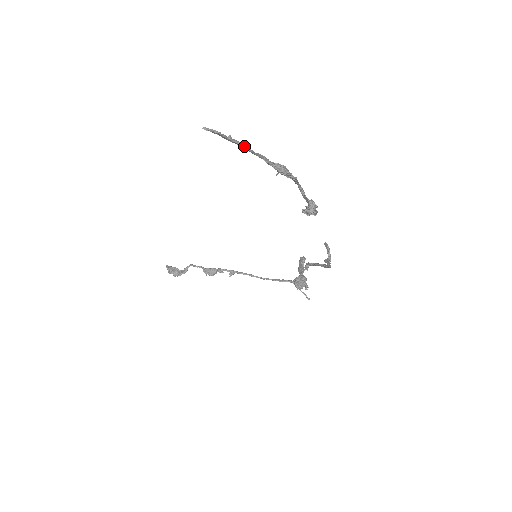
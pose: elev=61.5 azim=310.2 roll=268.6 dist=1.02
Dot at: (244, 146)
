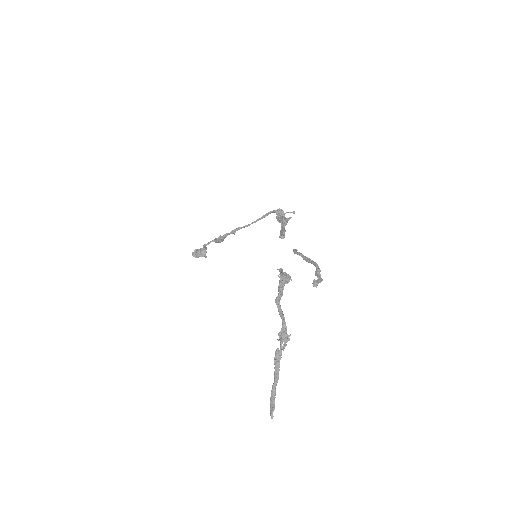
Dot at: occluded
